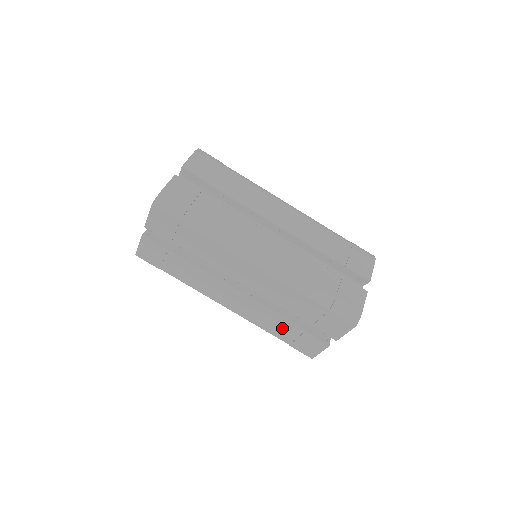
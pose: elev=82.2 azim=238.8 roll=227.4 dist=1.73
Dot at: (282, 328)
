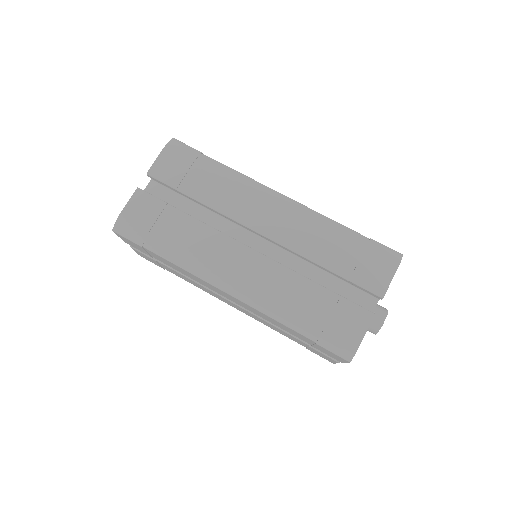
Dot at: (289, 336)
